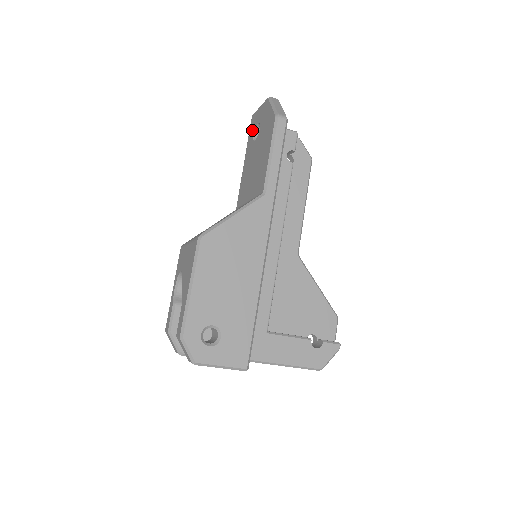
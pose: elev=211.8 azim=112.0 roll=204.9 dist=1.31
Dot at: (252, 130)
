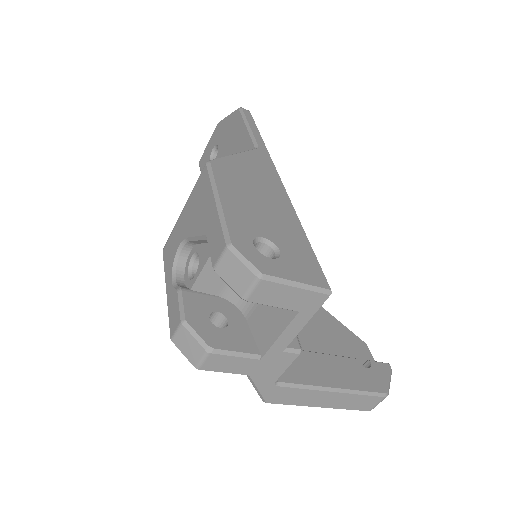
Dot at: (205, 163)
